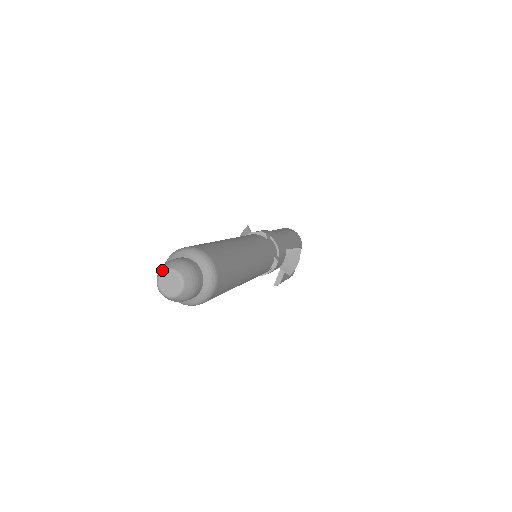
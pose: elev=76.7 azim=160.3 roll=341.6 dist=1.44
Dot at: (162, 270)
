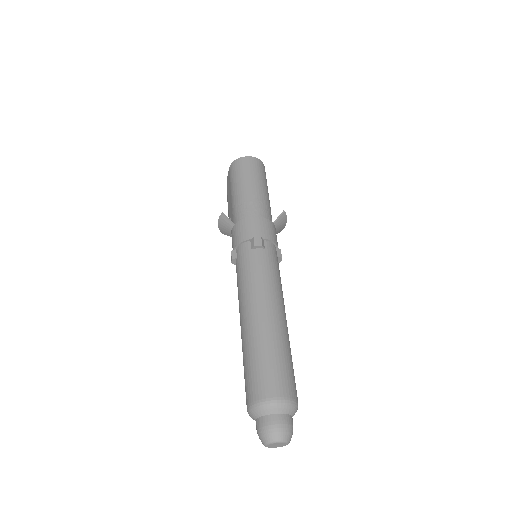
Dot at: (267, 443)
